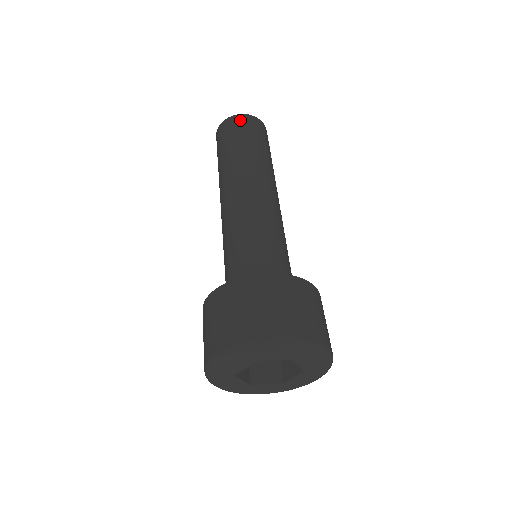
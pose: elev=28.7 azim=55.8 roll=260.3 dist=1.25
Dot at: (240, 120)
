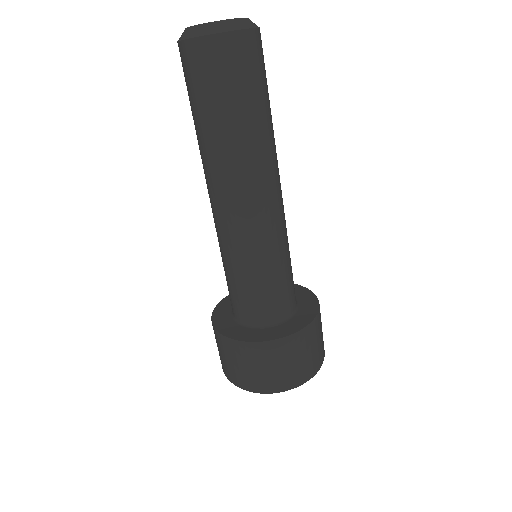
Dot at: (188, 57)
